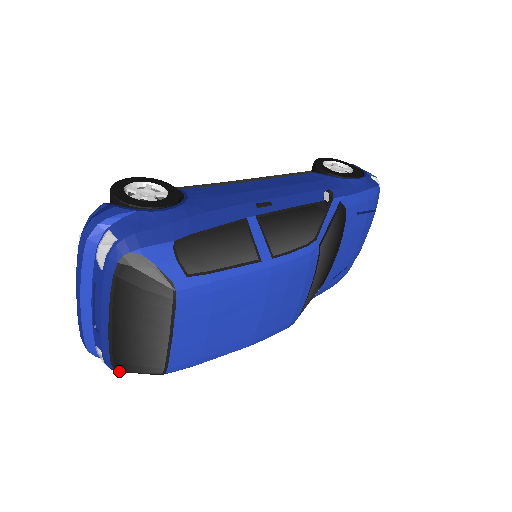
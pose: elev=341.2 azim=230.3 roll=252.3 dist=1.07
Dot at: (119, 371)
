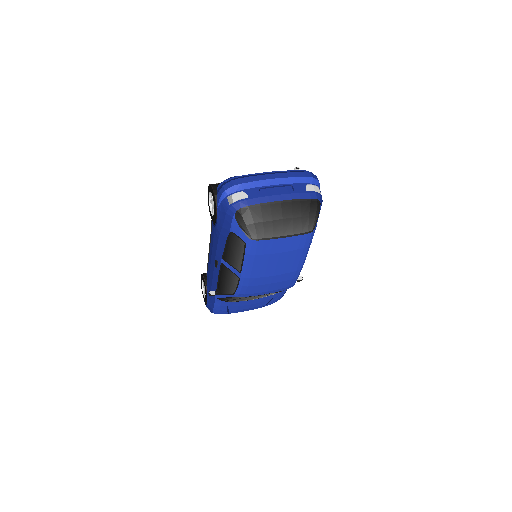
Dot at: (240, 211)
